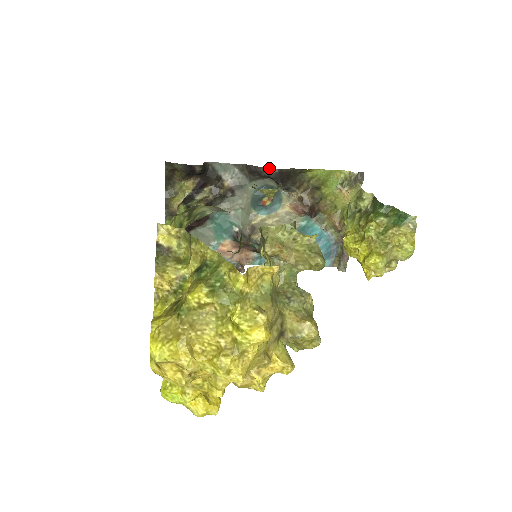
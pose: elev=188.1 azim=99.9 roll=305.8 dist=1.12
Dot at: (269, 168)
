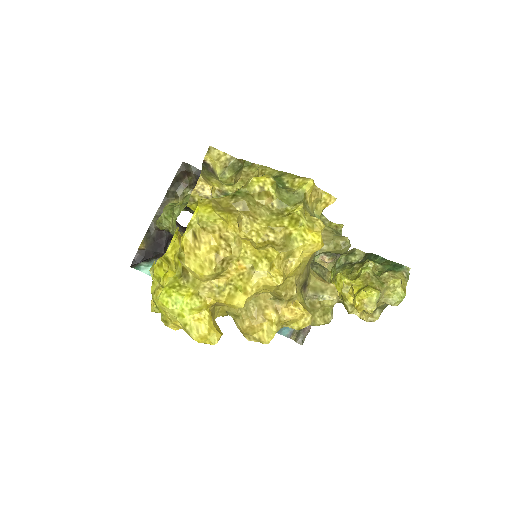
Dot at: occluded
